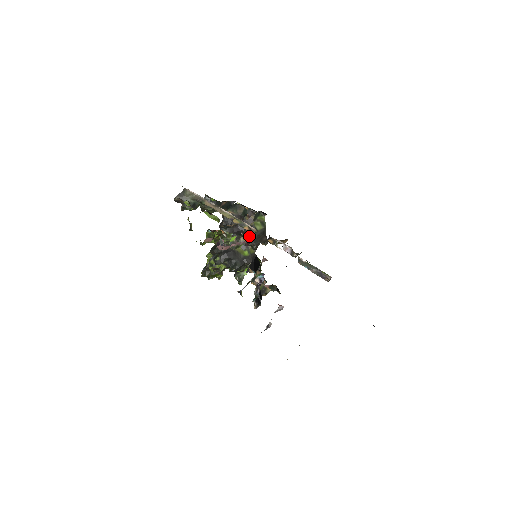
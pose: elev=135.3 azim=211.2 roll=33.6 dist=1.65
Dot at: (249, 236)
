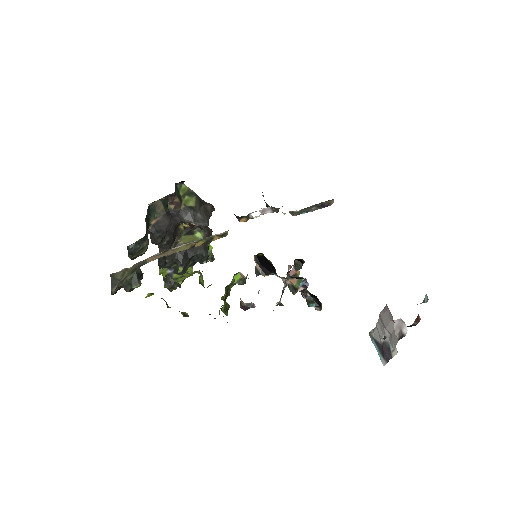
Dot at: (194, 223)
